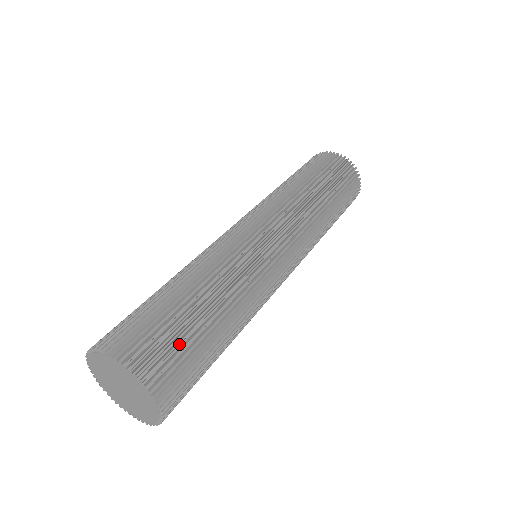
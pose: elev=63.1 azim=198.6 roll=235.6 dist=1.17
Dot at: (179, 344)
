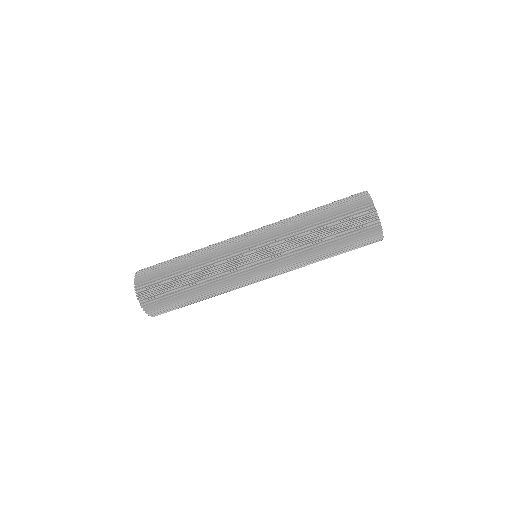
Dot at: (163, 294)
